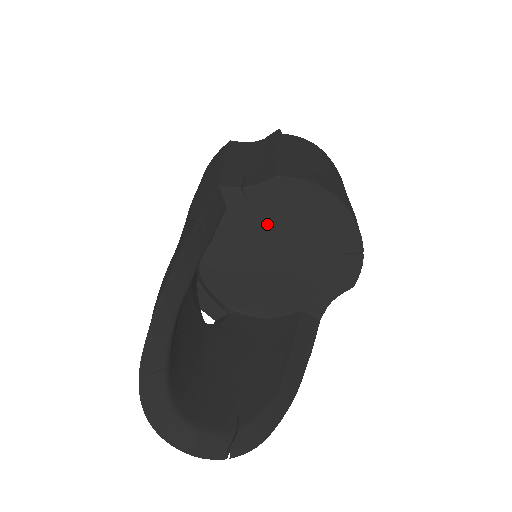
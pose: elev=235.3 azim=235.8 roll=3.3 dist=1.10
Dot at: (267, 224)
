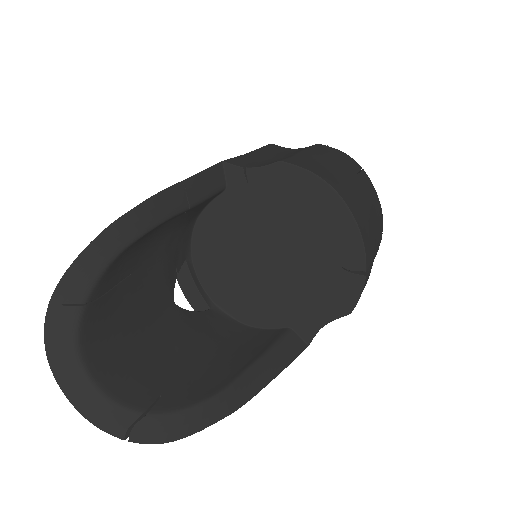
Dot at: (264, 214)
